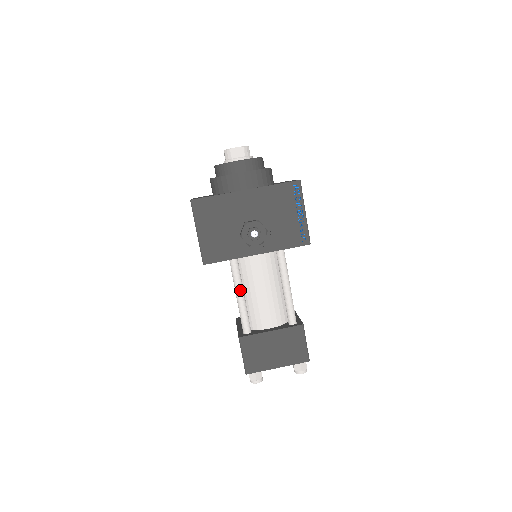
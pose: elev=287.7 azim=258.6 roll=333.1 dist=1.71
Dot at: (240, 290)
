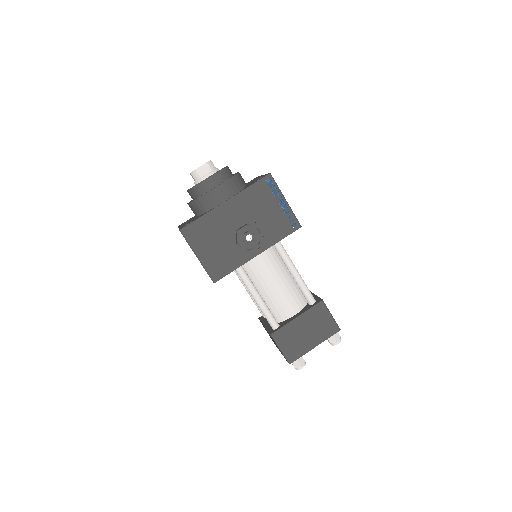
Dot at: (255, 292)
